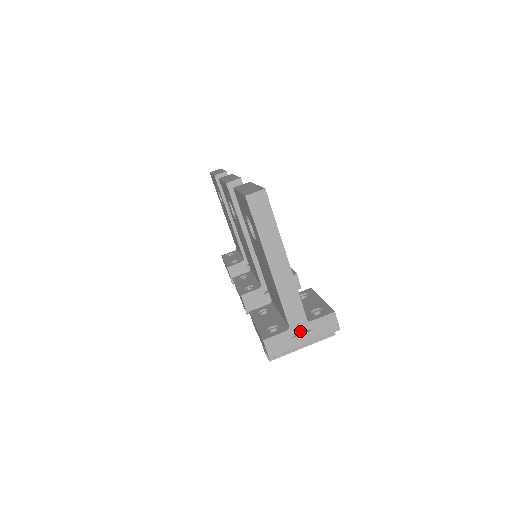
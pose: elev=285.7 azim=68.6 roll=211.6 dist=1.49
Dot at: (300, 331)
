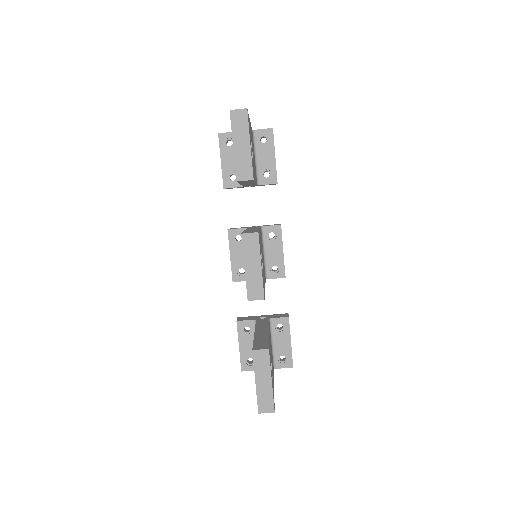
Dot at: occluded
